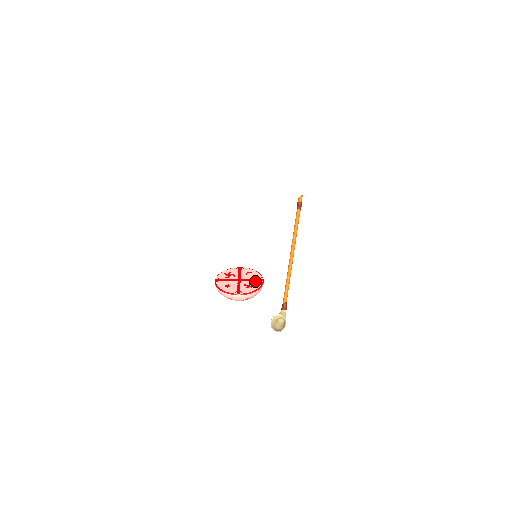
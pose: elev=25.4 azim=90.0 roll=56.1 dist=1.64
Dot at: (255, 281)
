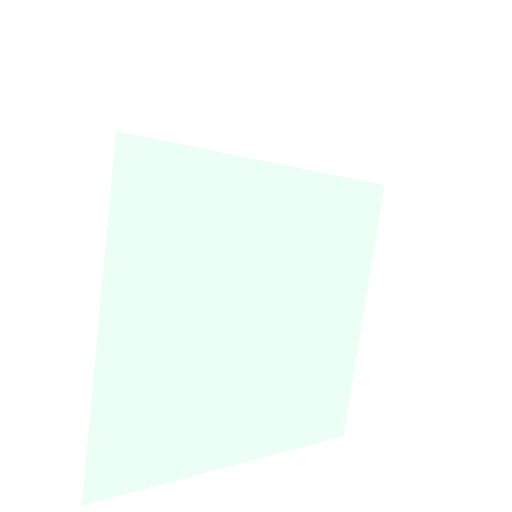
Dot at: occluded
